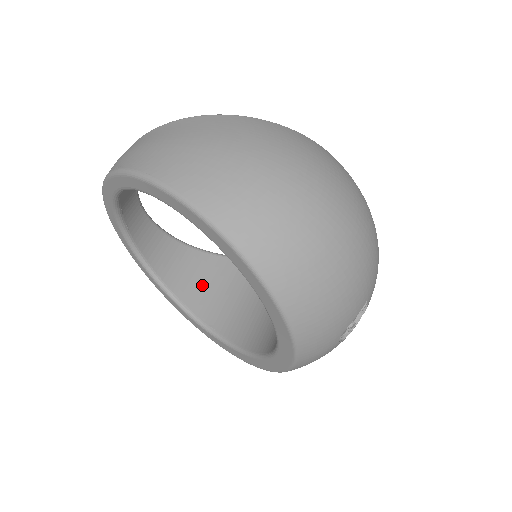
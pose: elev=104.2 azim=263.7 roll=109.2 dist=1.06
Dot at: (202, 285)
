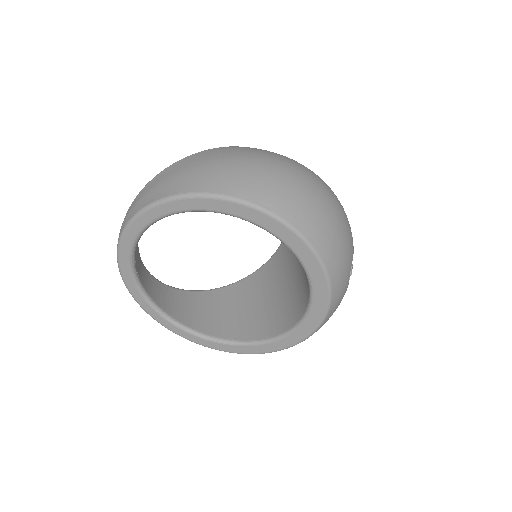
Dot at: (207, 315)
